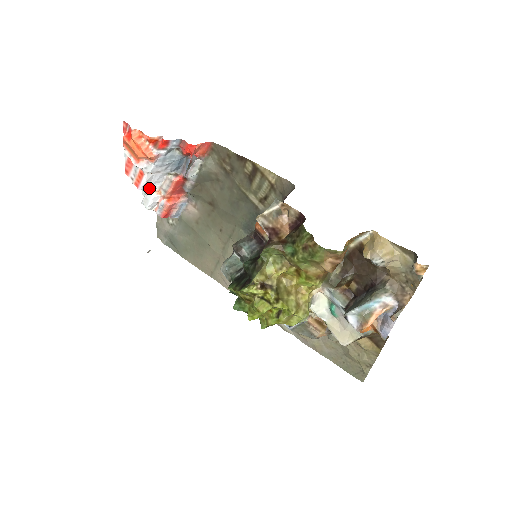
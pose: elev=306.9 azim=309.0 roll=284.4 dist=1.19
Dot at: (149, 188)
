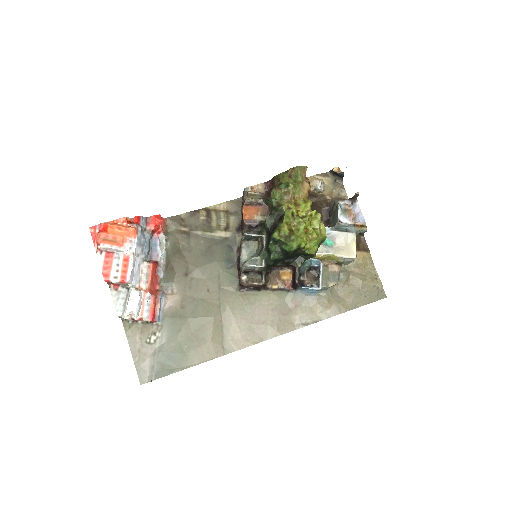
Dot at: (133, 282)
